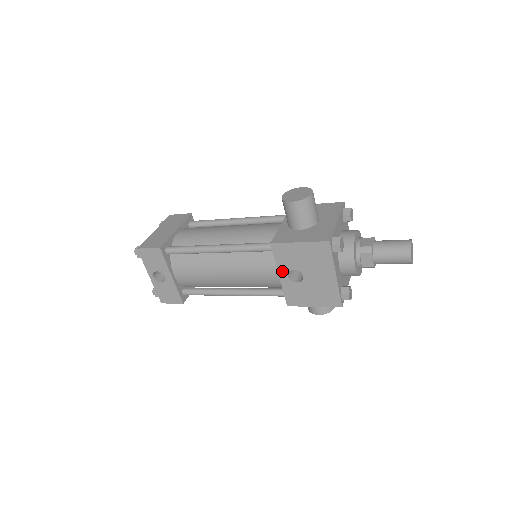
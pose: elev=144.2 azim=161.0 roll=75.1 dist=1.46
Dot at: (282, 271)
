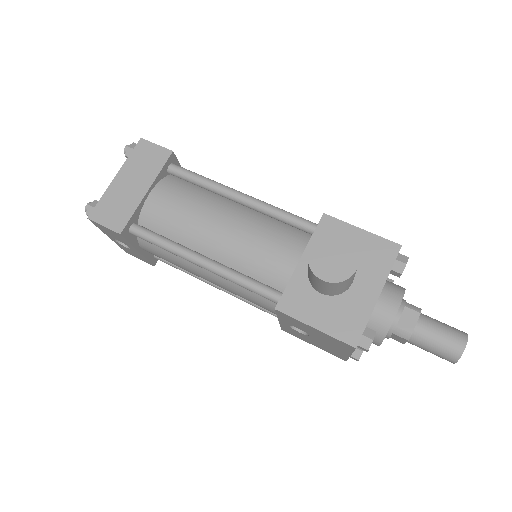
Dot at: (283, 321)
